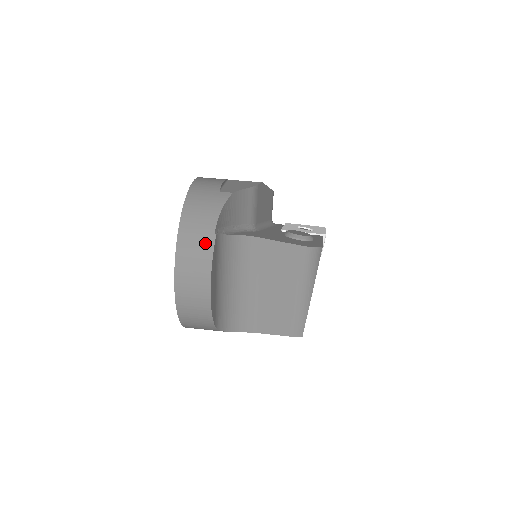
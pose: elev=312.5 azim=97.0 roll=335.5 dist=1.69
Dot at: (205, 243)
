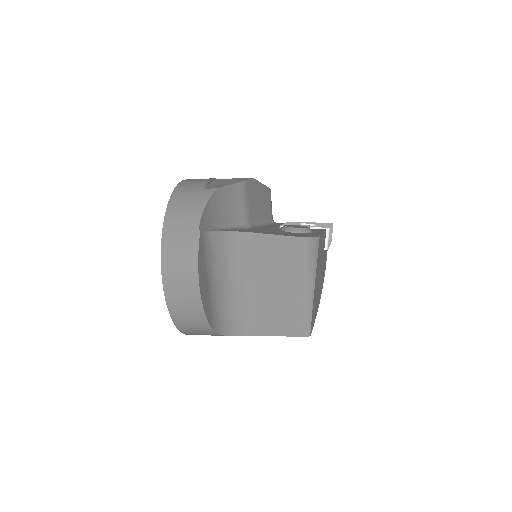
Dot at: (189, 240)
